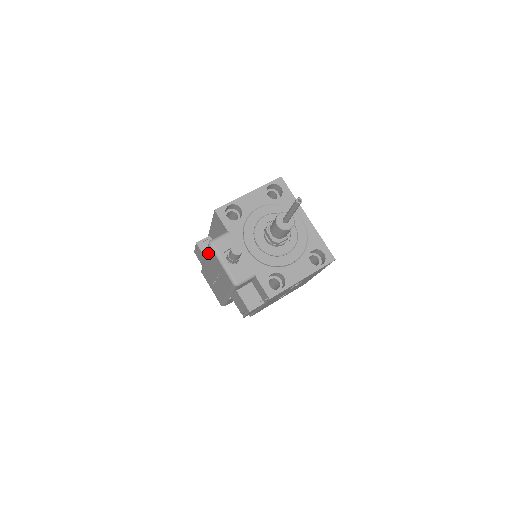
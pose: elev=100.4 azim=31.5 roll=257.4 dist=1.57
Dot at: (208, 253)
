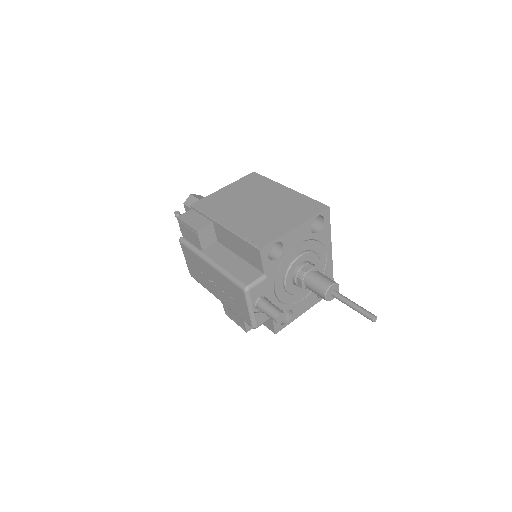
Dot at: (229, 282)
